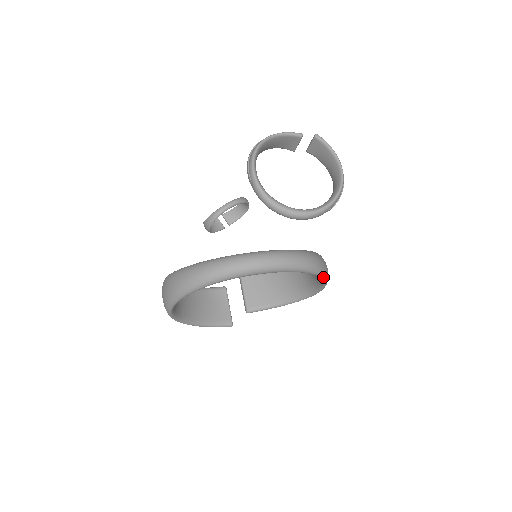
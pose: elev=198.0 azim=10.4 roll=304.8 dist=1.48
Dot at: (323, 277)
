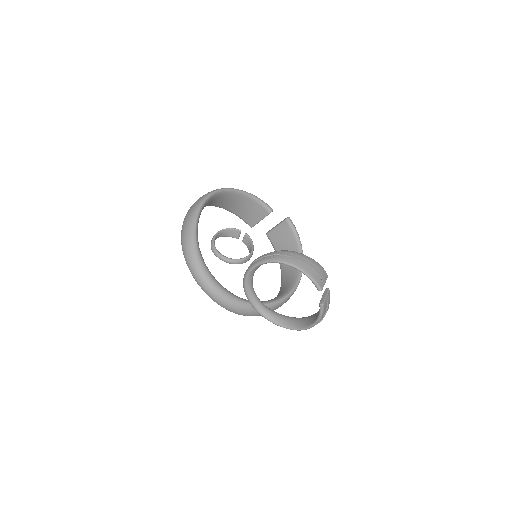
Dot at: occluded
